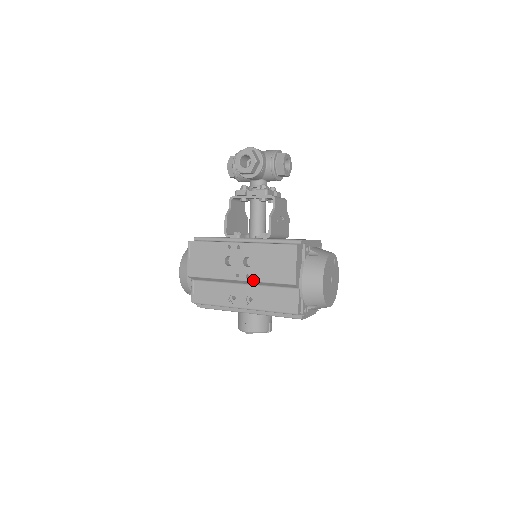
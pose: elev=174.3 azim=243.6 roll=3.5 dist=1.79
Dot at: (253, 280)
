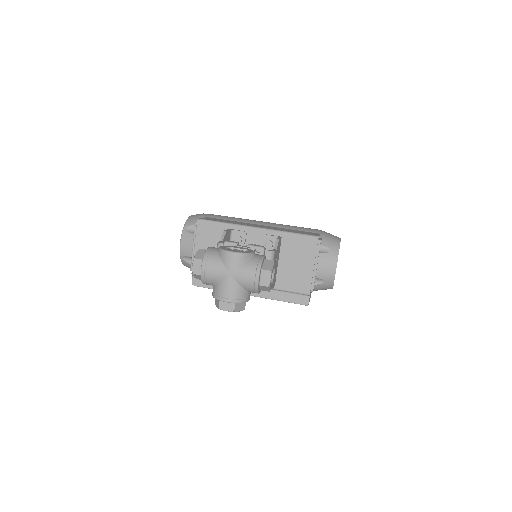
Dot at: occluded
